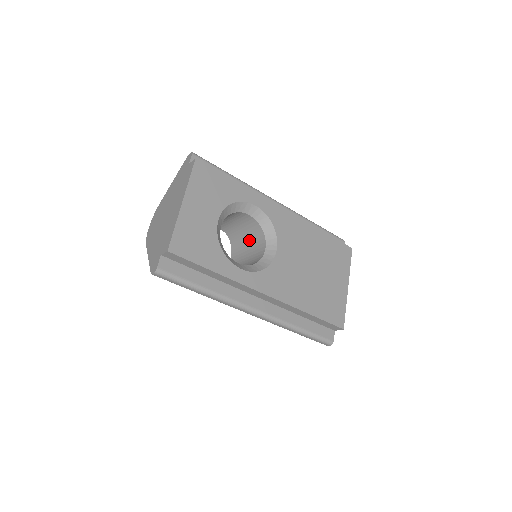
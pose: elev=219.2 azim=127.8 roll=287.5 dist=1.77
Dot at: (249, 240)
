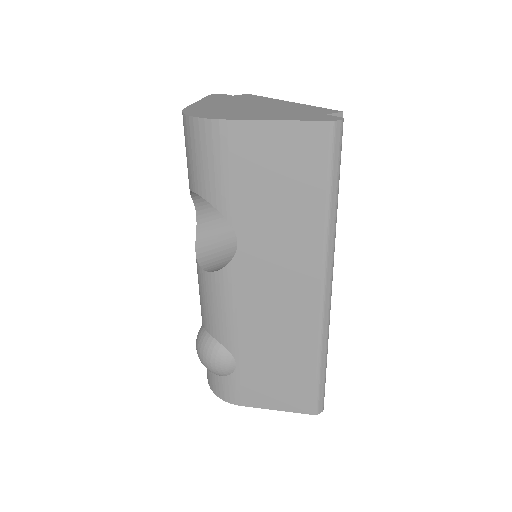
Dot at: occluded
